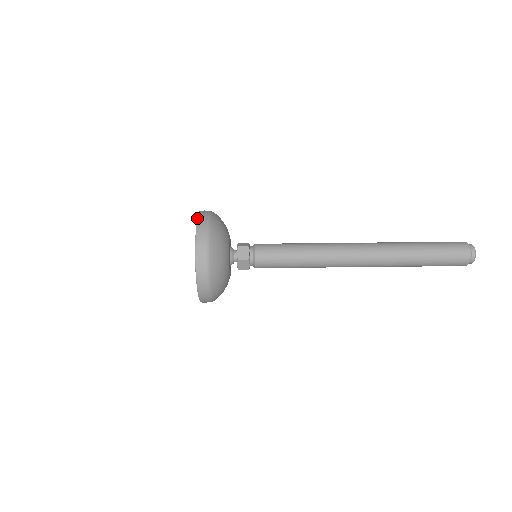
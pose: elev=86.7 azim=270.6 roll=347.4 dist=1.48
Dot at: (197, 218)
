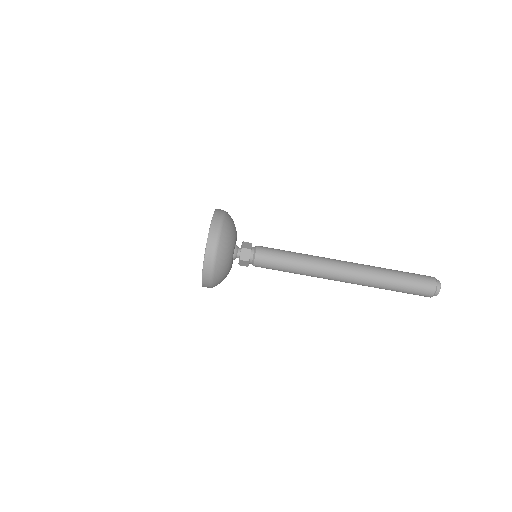
Dot at: occluded
